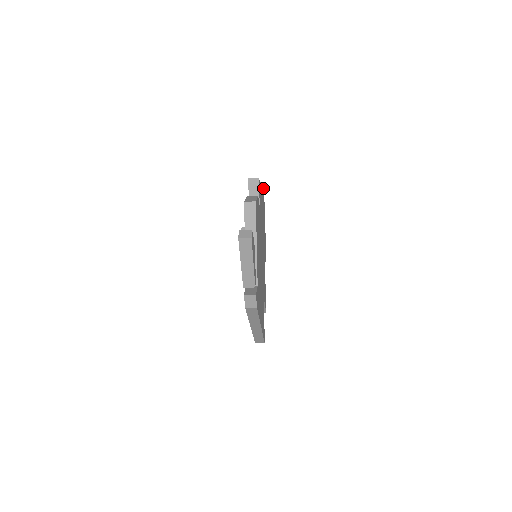
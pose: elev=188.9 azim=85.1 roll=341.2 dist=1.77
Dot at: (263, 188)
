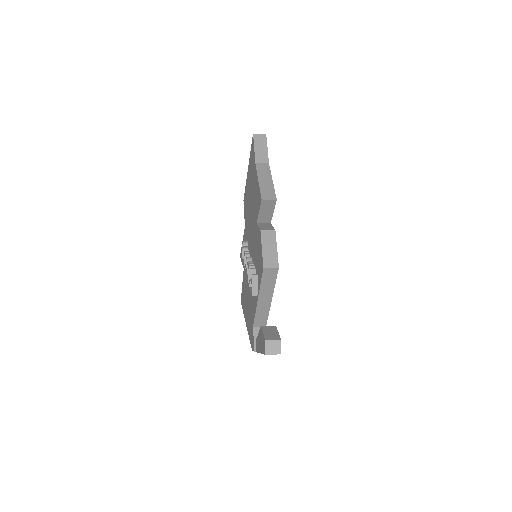
Dot at: occluded
